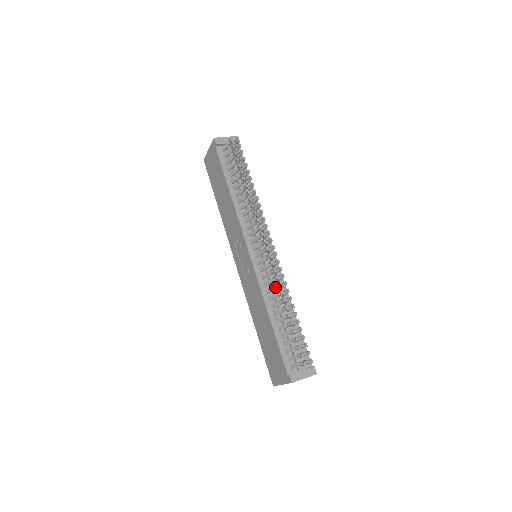
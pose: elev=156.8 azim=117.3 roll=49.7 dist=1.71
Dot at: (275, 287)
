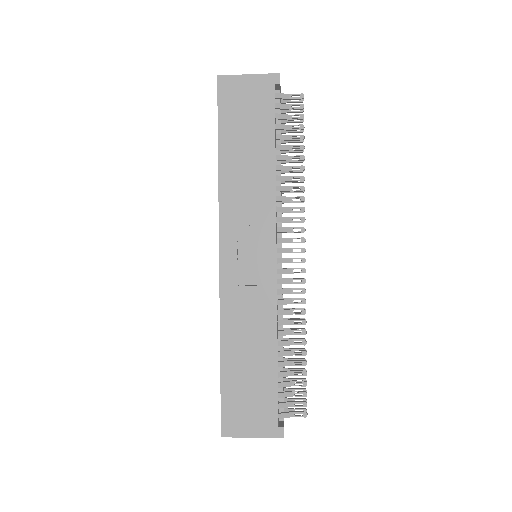
Dot at: occluded
